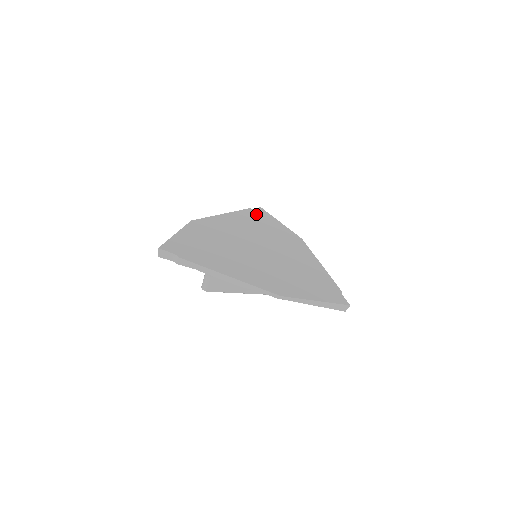
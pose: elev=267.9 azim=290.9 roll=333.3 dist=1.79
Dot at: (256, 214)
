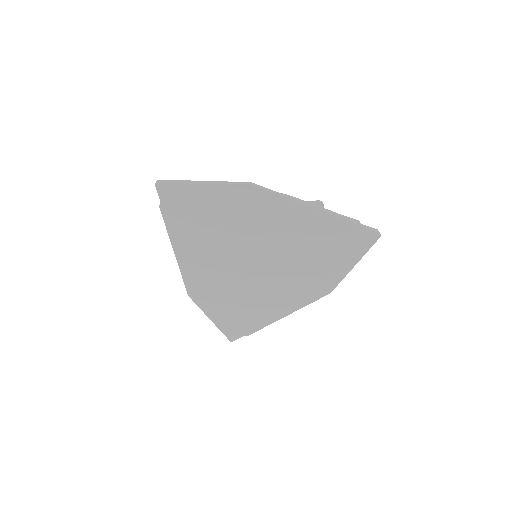
Dot at: (176, 208)
